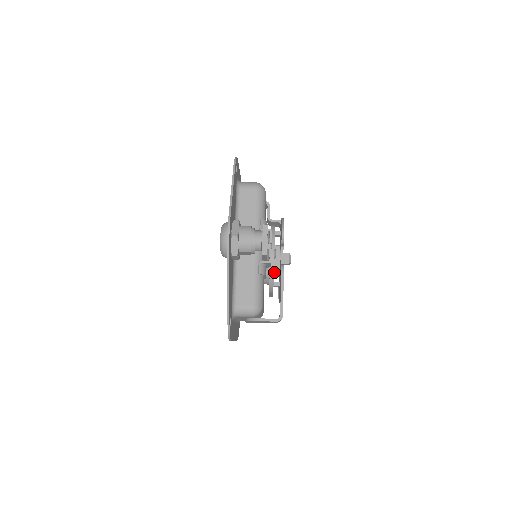
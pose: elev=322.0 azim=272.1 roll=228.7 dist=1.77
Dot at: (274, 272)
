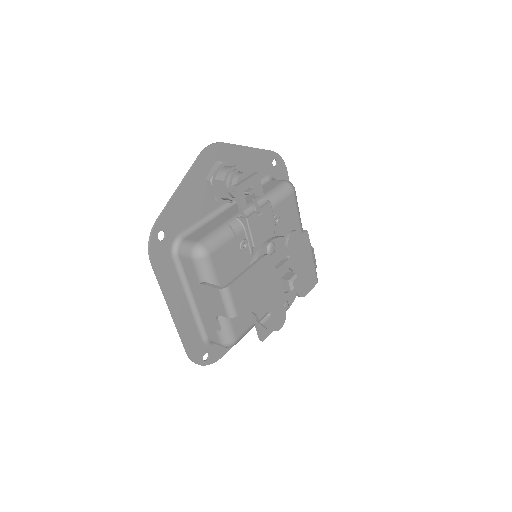
Dot at: occluded
